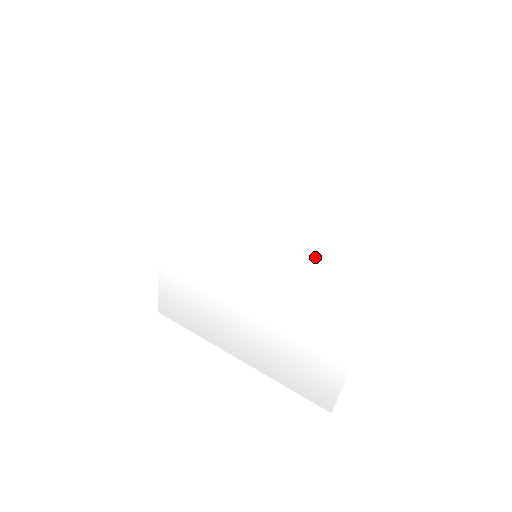
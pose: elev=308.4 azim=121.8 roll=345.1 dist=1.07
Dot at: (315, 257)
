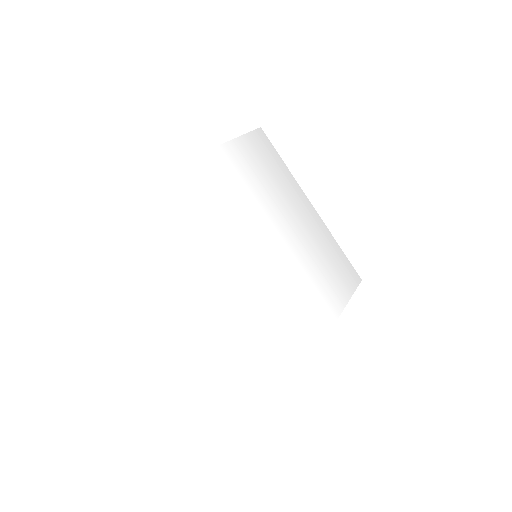
Dot at: (274, 314)
